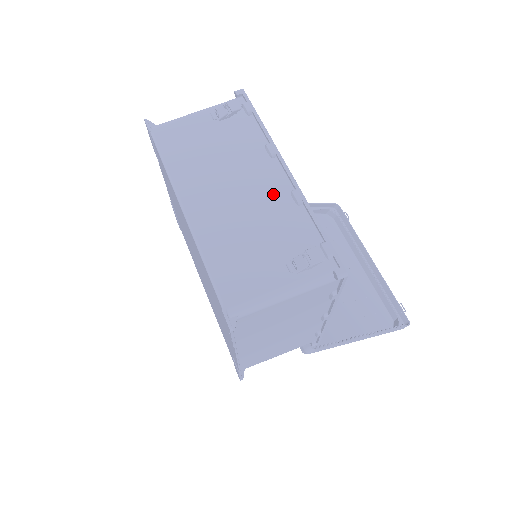
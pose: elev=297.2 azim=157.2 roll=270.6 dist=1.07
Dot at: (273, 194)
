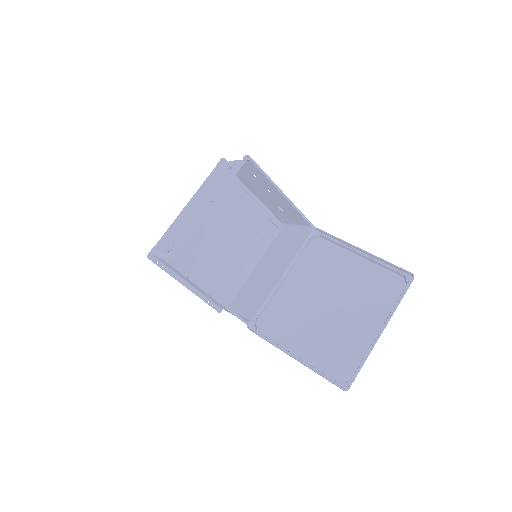
Dot at: (198, 215)
